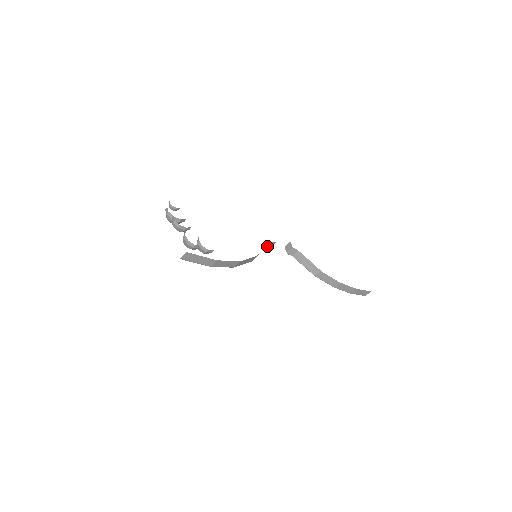
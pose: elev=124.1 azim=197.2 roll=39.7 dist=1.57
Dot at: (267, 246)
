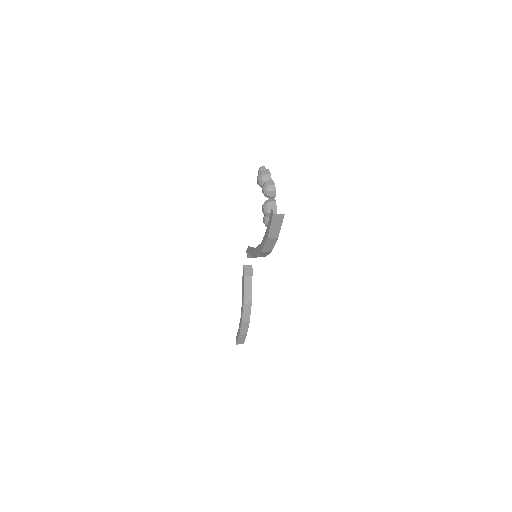
Dot at: occluded
